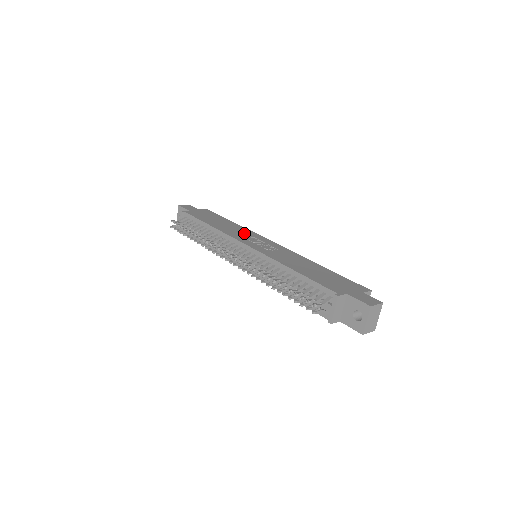
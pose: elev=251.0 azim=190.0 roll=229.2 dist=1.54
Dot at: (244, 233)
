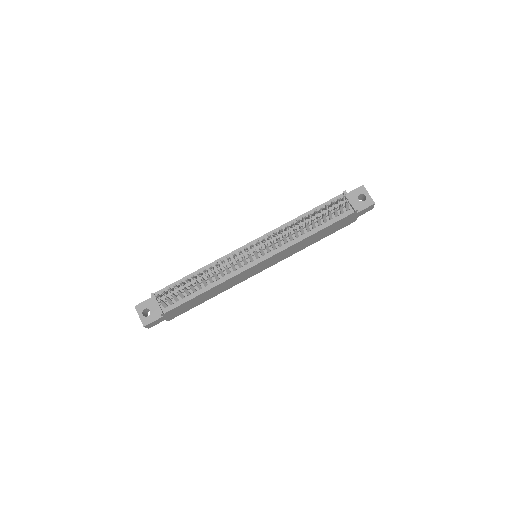
Dot at: occluded
